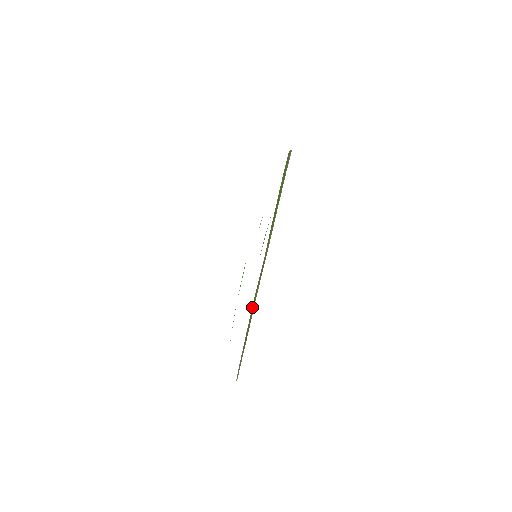
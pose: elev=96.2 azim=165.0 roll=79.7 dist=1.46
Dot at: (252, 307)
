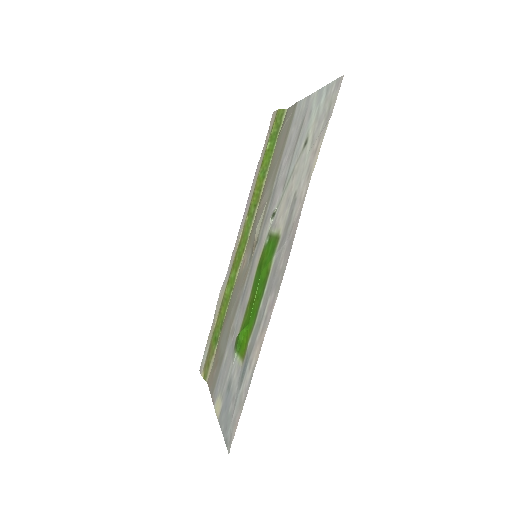
Dot at: (224, 298)
